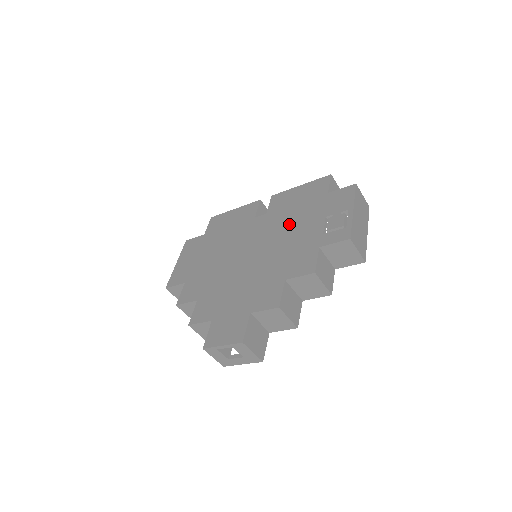
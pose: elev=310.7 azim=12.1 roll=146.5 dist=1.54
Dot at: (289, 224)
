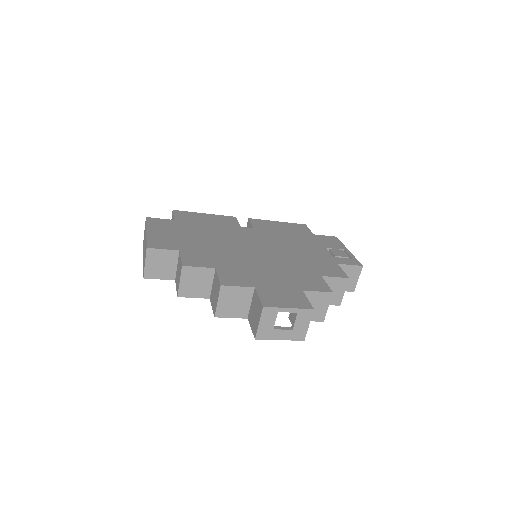
Dot at: (290, 242)
